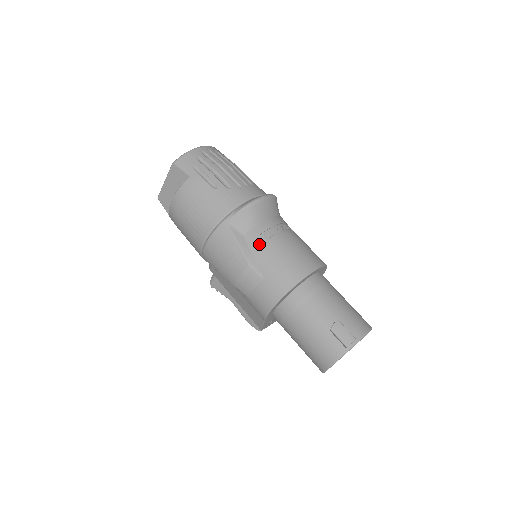
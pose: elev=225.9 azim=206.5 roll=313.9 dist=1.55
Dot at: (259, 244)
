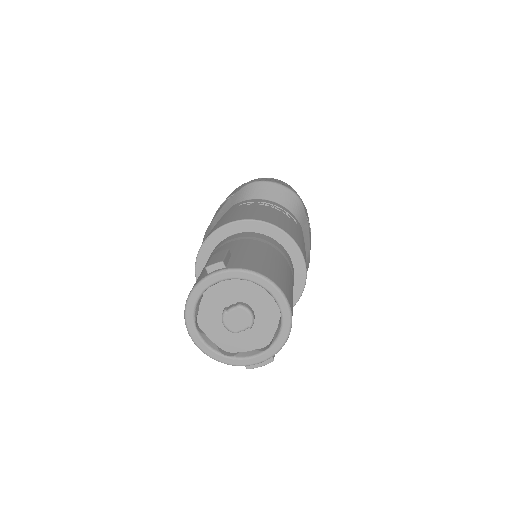
Dot at: (235, 208)
